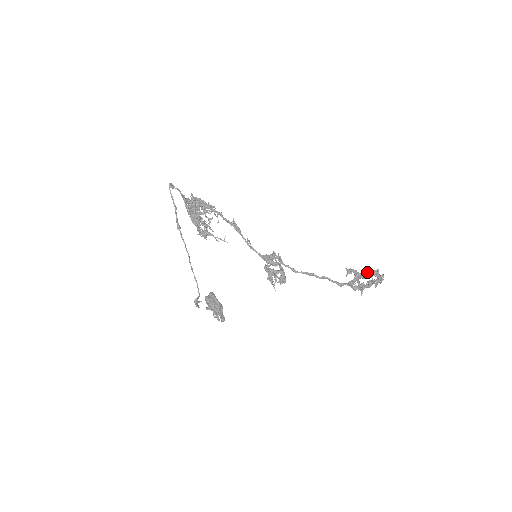
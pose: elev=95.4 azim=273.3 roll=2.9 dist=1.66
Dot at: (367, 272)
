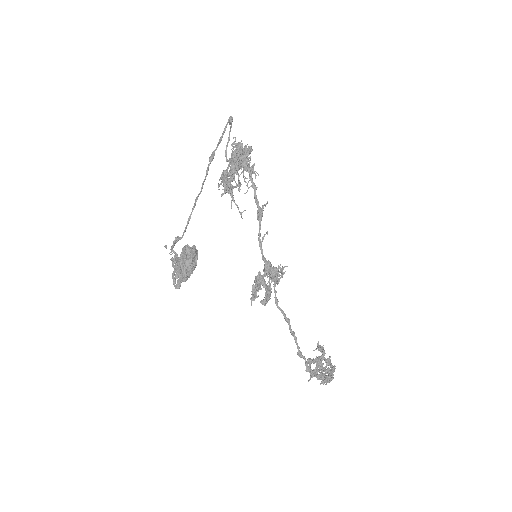
Dot at: (330, 362)
